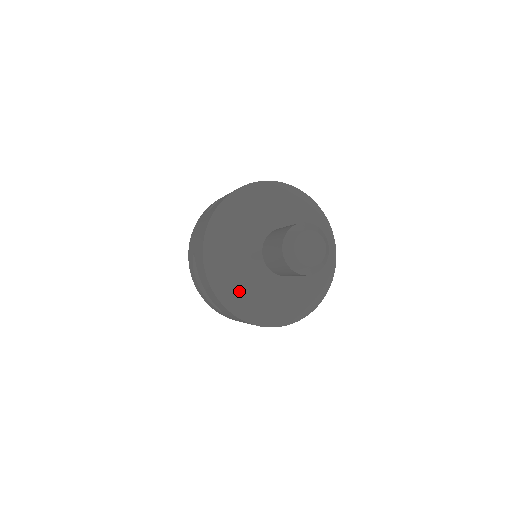
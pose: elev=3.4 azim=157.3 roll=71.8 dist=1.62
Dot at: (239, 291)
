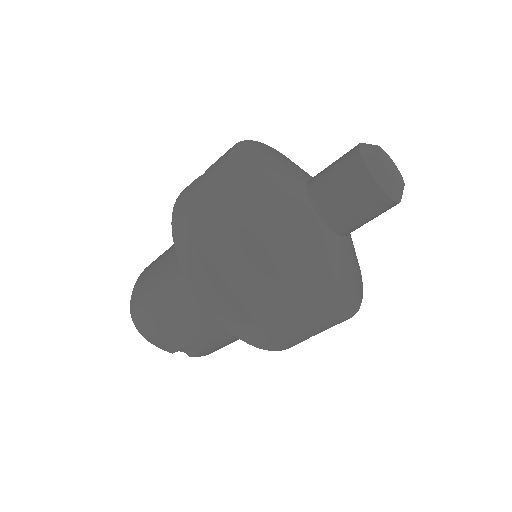
Dot at: (259, 162)
